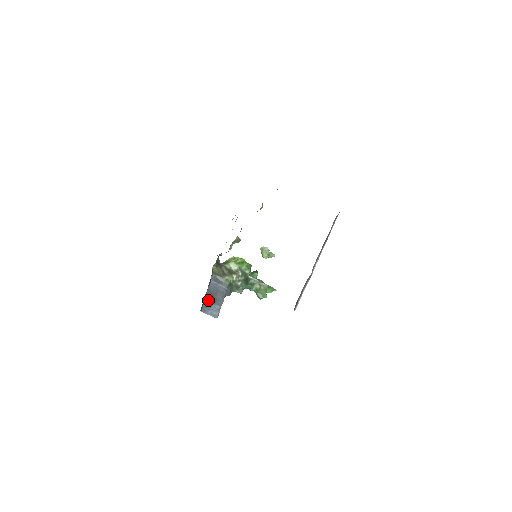
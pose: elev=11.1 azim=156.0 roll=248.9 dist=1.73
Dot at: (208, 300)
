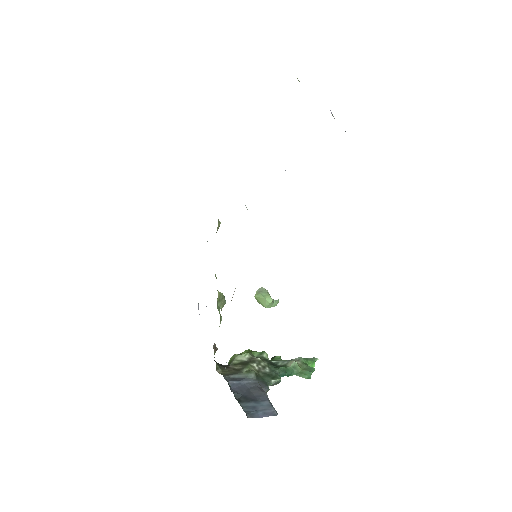
Dot at: (245, 402)
